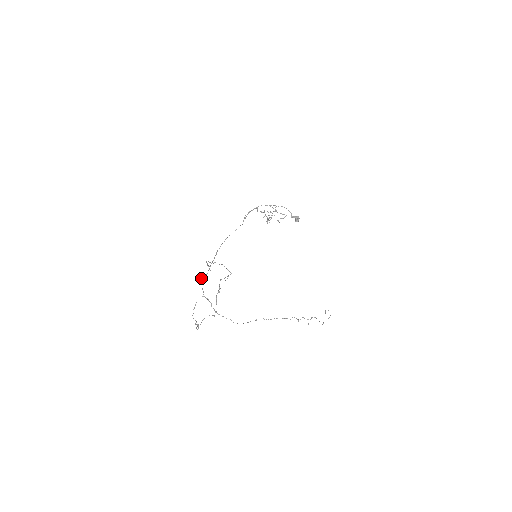
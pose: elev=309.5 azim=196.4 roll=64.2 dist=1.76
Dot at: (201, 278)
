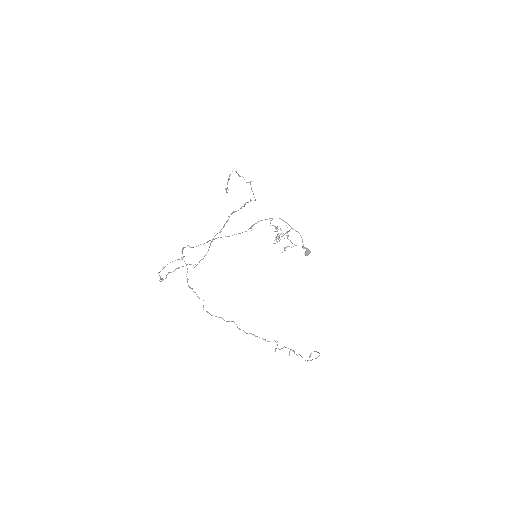
Dot at: occluded
